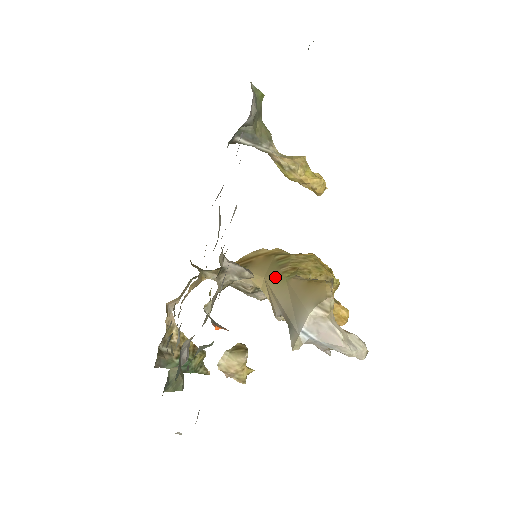
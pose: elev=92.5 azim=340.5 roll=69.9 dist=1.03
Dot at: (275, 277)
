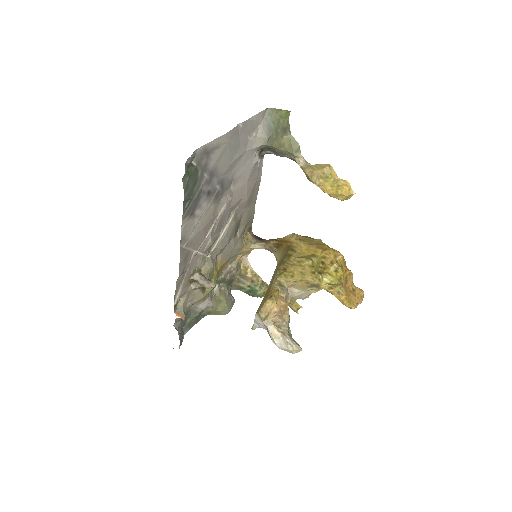
Dot at: (276, 269)
